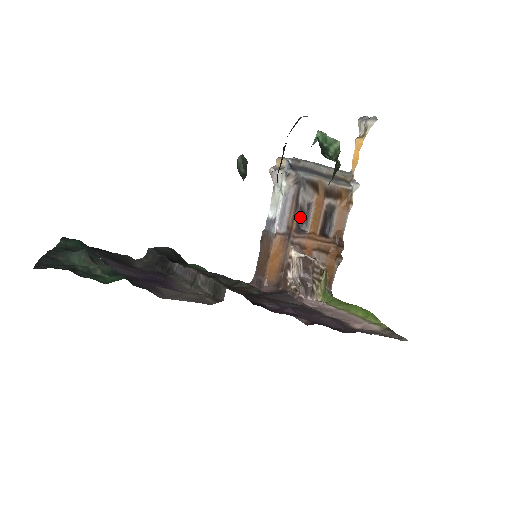
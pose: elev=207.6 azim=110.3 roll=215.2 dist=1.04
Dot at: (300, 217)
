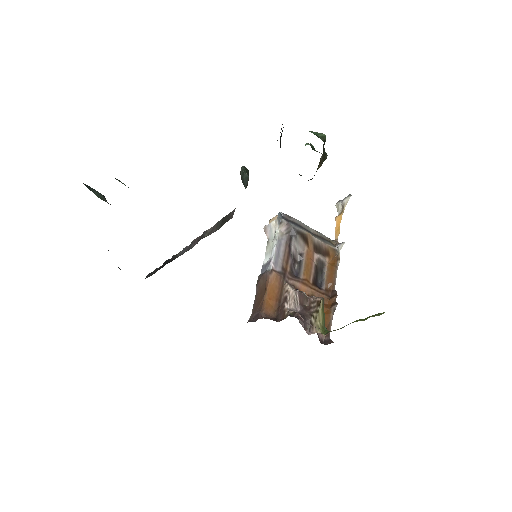
Dot at: (293, 265)
